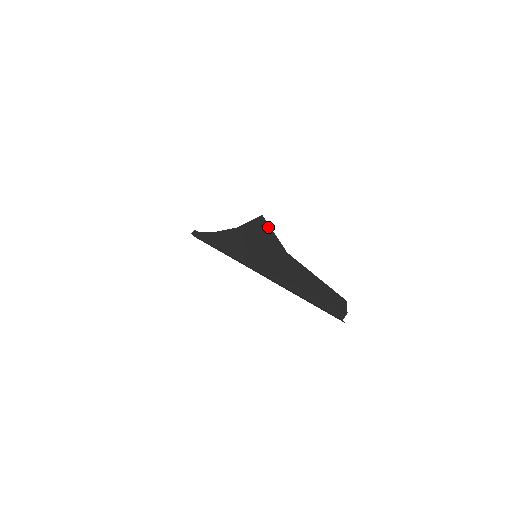
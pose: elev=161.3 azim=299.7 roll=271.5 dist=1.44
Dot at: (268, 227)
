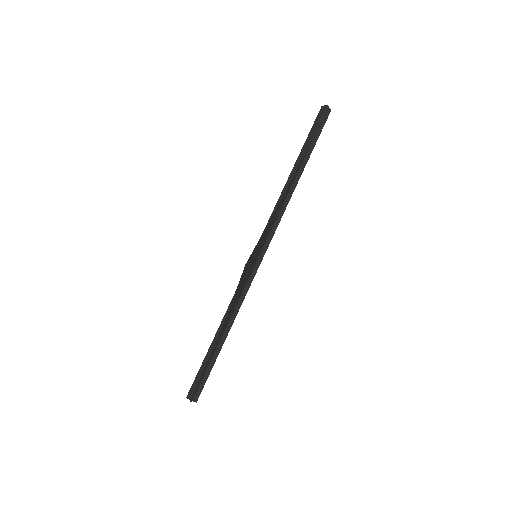
Dot at: occluded
